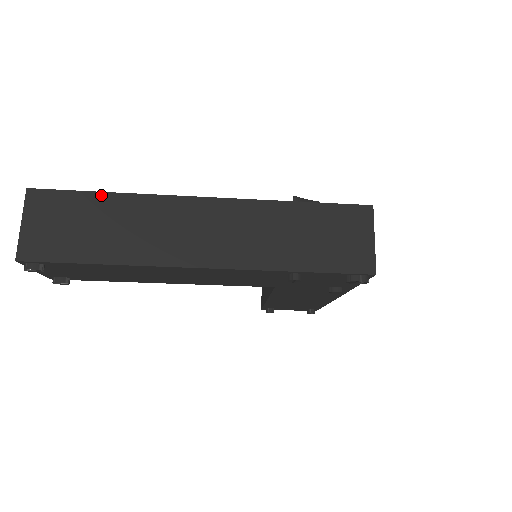
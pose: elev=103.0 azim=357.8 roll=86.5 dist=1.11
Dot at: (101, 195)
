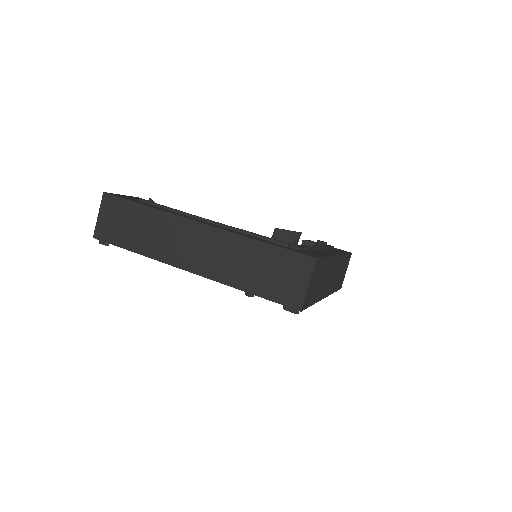
Dot at: (141, 206)
